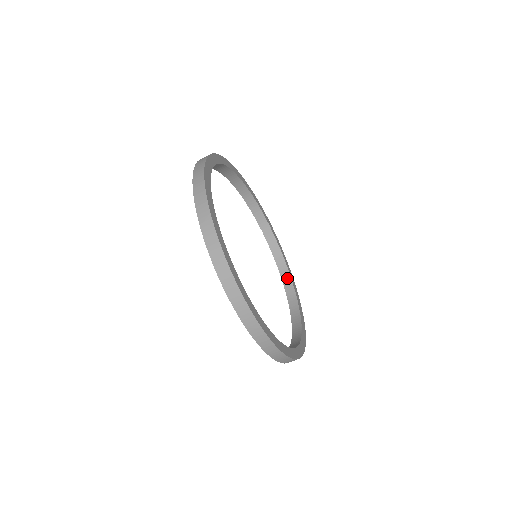
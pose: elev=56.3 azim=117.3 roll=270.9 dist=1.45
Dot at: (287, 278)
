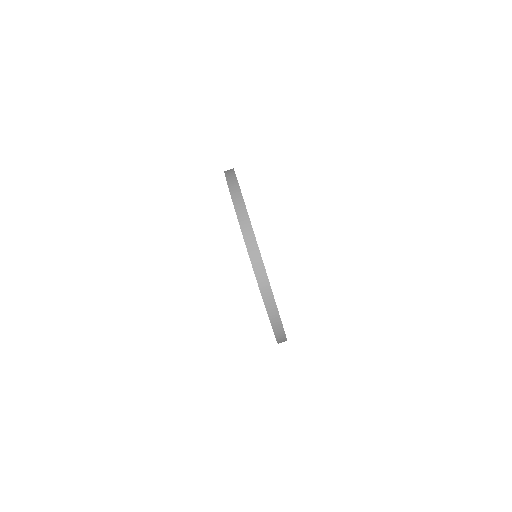
Dot at: occluded
